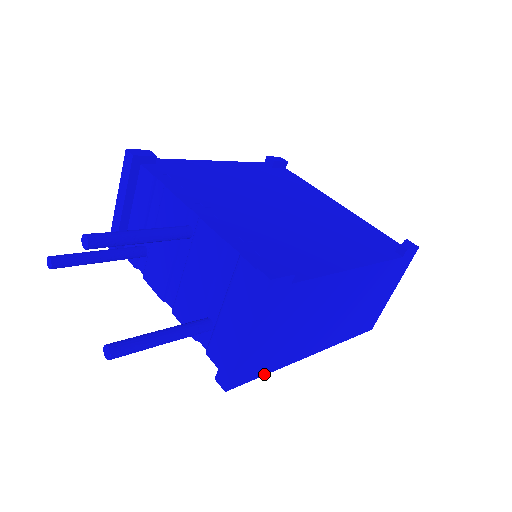
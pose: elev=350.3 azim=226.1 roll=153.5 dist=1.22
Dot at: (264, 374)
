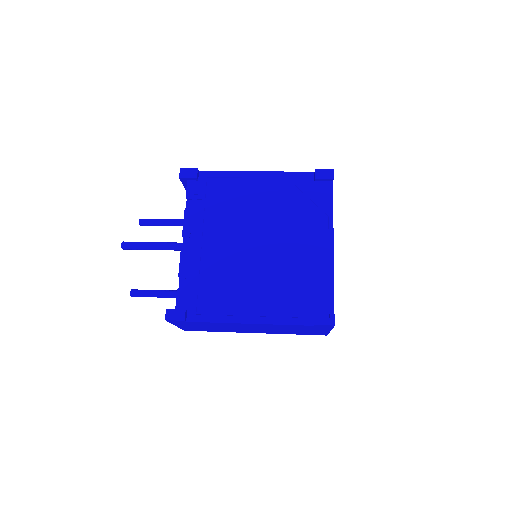
Dot at: (213, 331)
